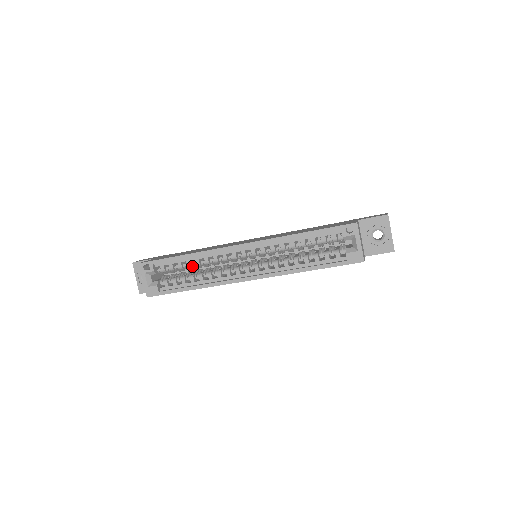
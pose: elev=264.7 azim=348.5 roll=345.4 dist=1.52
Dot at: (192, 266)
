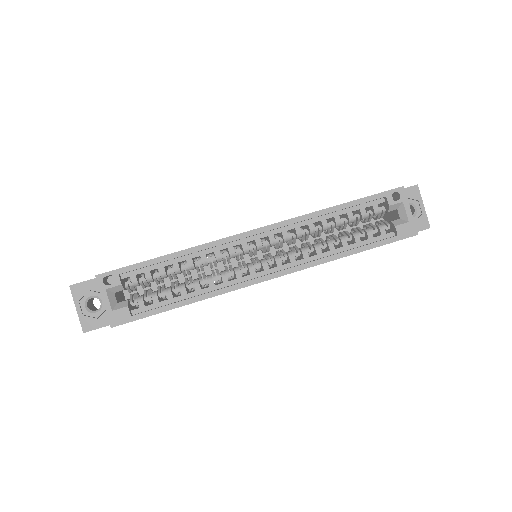
Dot at: (180, 271)
